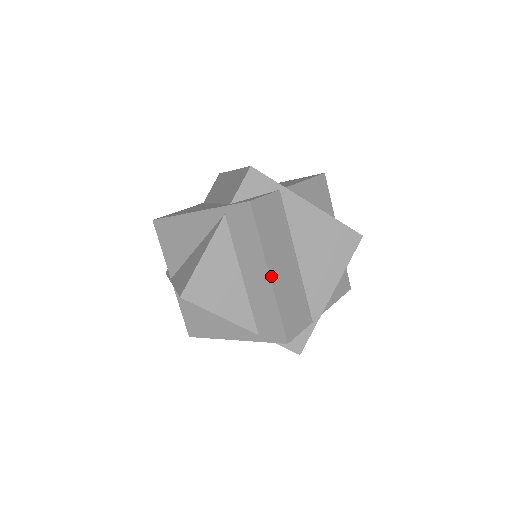
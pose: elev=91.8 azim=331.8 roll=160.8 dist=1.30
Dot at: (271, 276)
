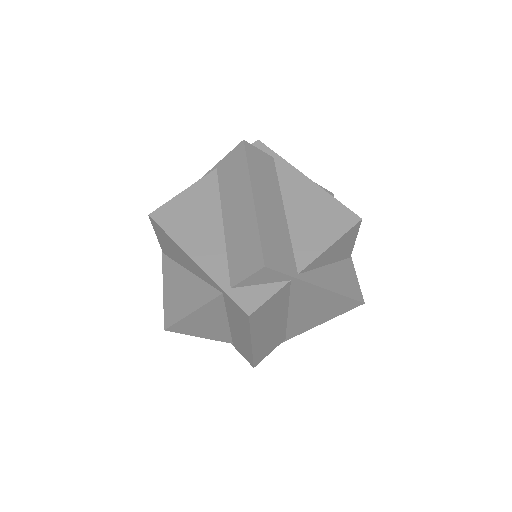
Dot at: (253, 345)
